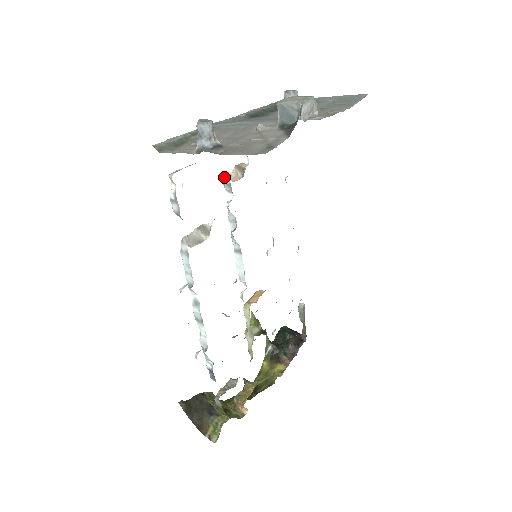
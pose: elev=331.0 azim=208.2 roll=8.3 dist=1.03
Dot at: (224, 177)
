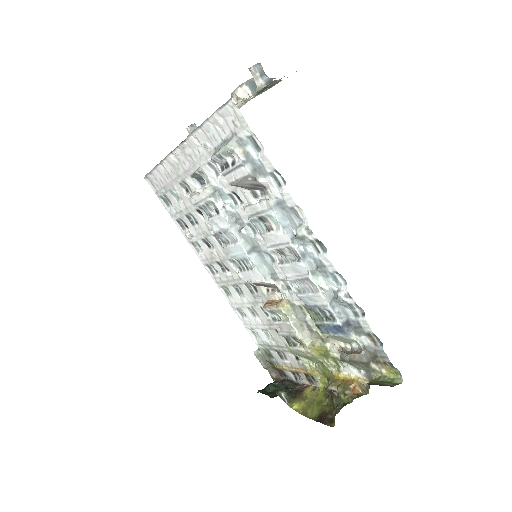
Dot at: (207, 189)
